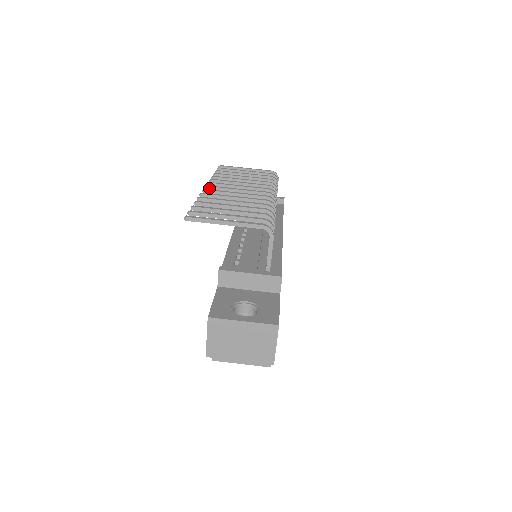
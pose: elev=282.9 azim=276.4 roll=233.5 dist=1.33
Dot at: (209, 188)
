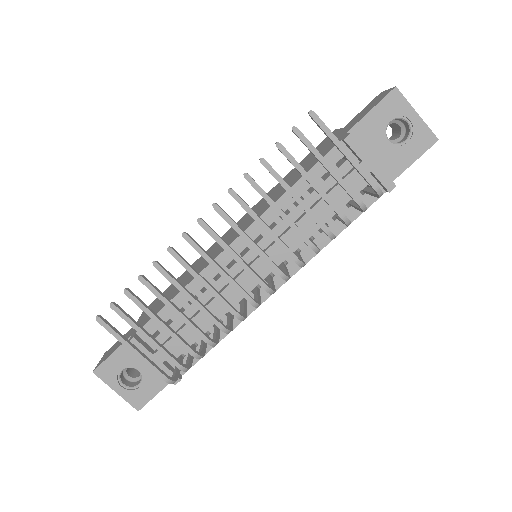
Dot at: (201, 225)
